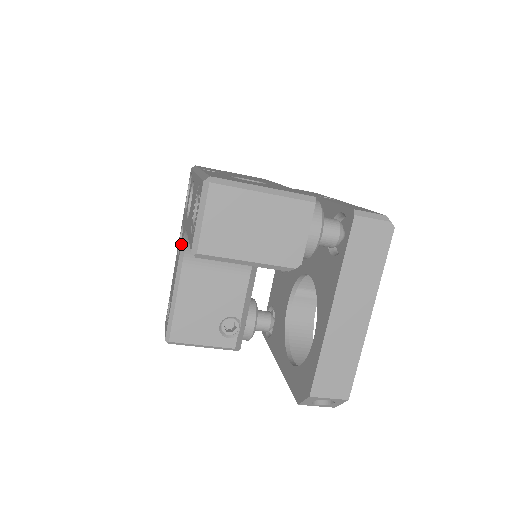
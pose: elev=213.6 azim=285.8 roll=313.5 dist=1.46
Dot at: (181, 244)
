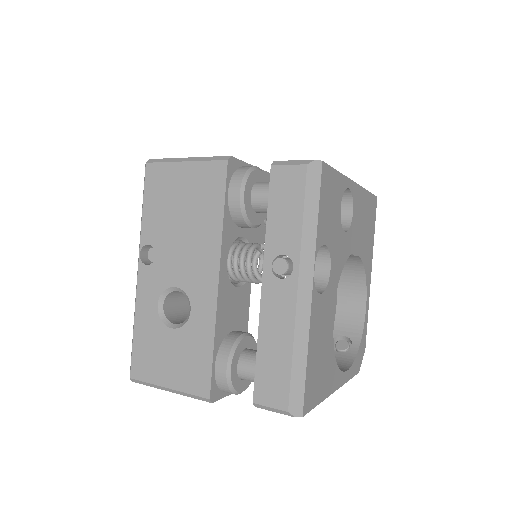
Dot at: occluded
